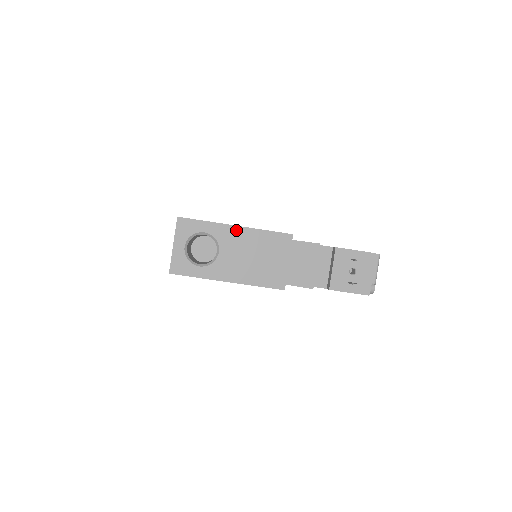
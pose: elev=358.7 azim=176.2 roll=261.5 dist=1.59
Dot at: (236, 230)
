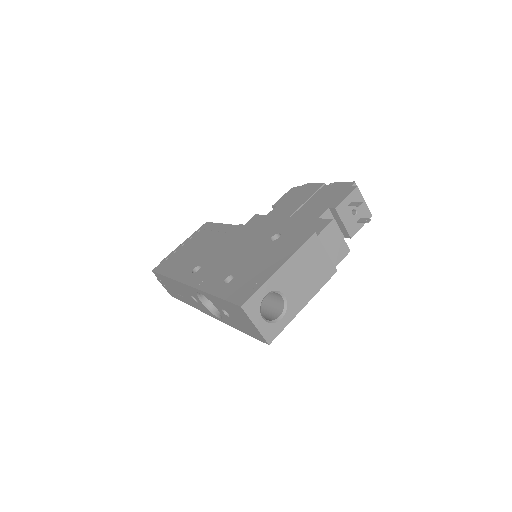
Dot at: (282, 270)
